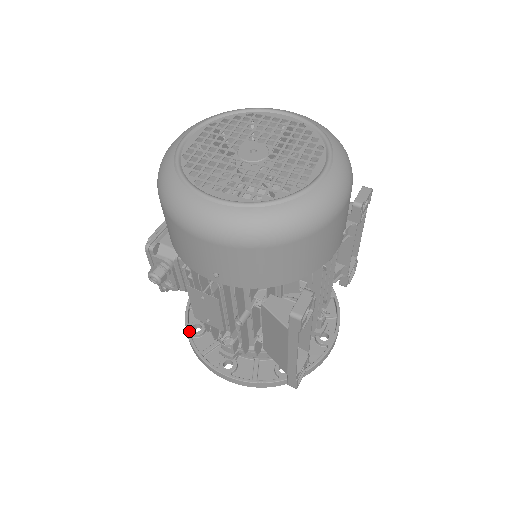
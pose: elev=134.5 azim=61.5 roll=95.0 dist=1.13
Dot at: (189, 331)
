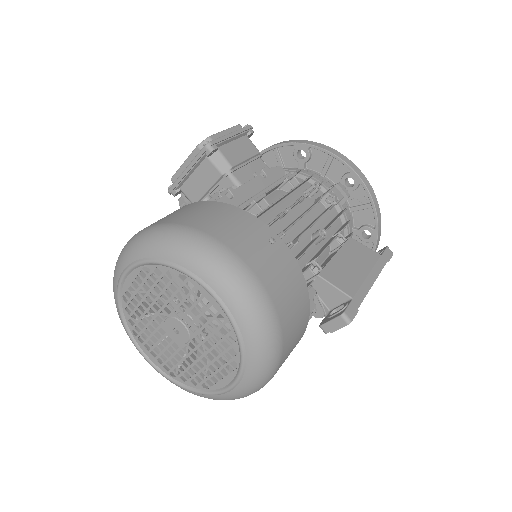
Dot at: occluded
